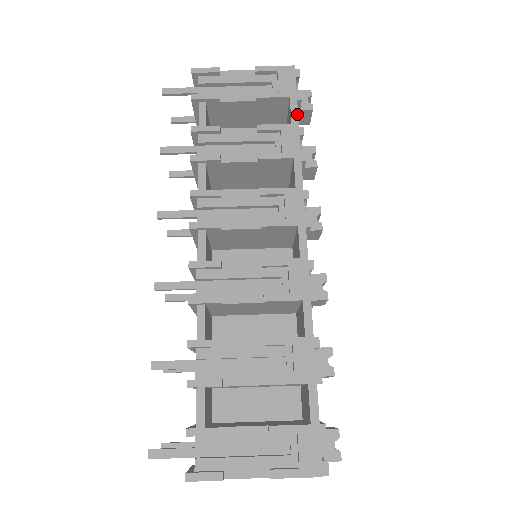
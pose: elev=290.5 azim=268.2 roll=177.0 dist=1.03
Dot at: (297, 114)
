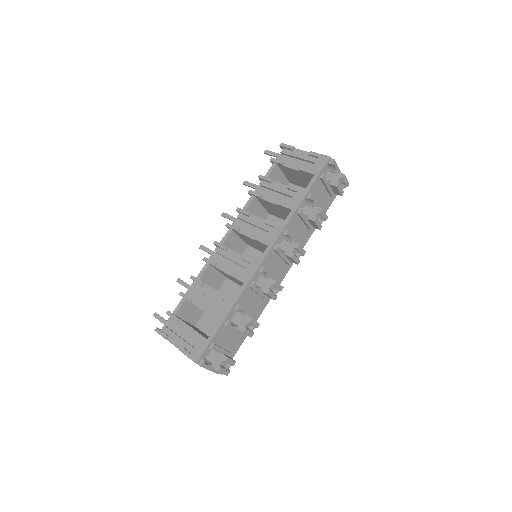
Dot at: (311, 186)
